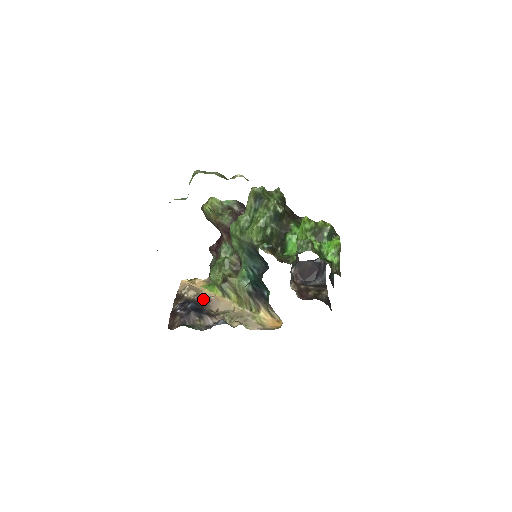
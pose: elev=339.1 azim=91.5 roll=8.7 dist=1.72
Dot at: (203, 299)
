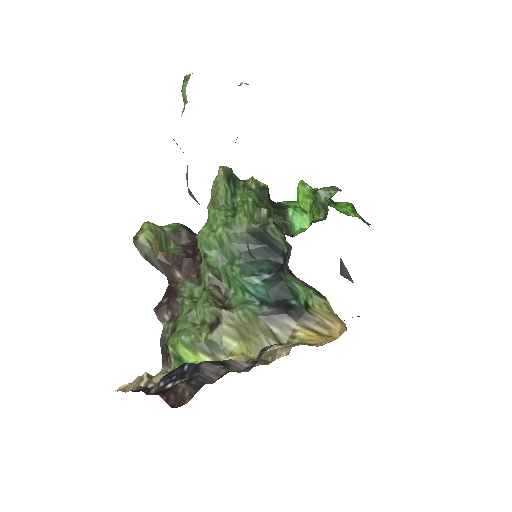
Dot at: occluded
